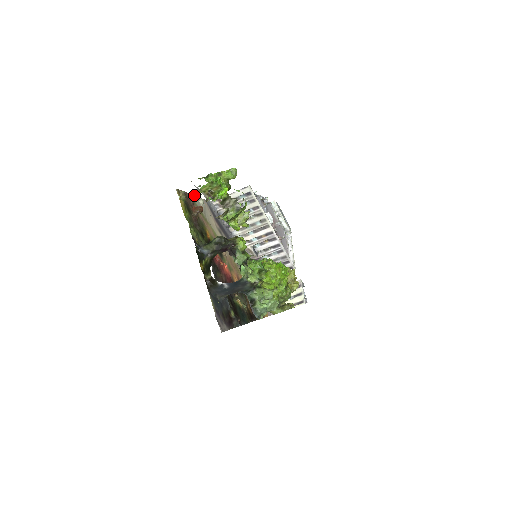
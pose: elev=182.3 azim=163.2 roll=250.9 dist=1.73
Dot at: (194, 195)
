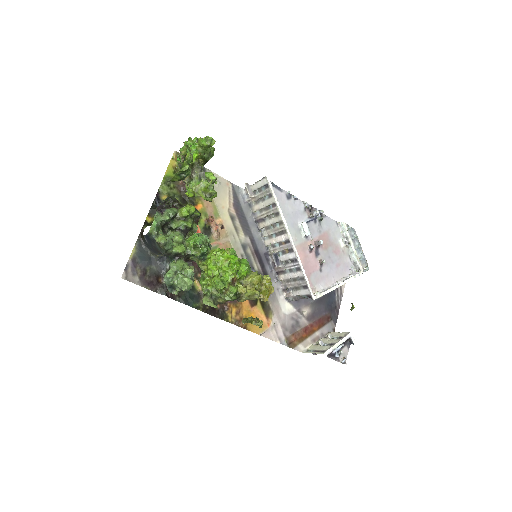
Dot at: (210, 170)
